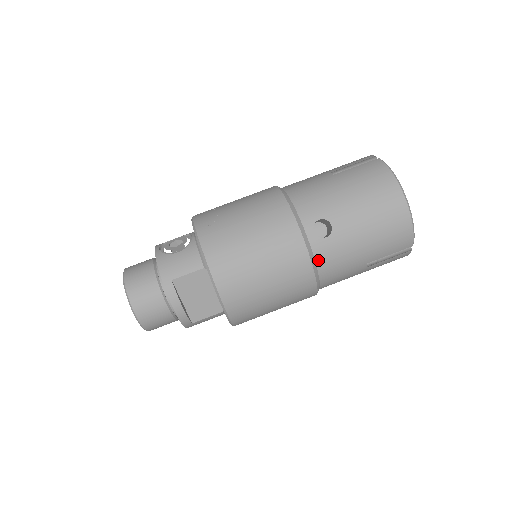
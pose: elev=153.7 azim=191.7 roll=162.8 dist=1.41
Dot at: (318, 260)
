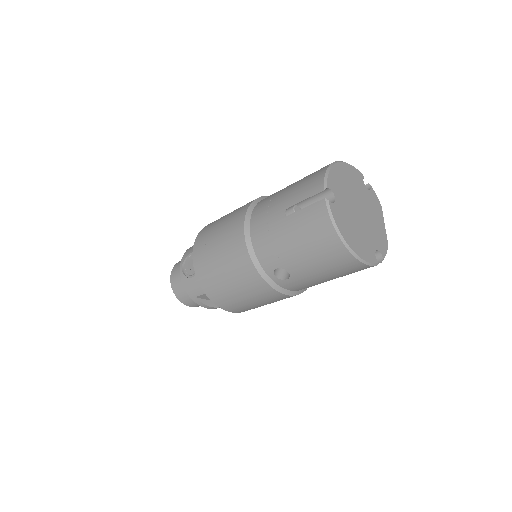
Dot at: (289, 289)
